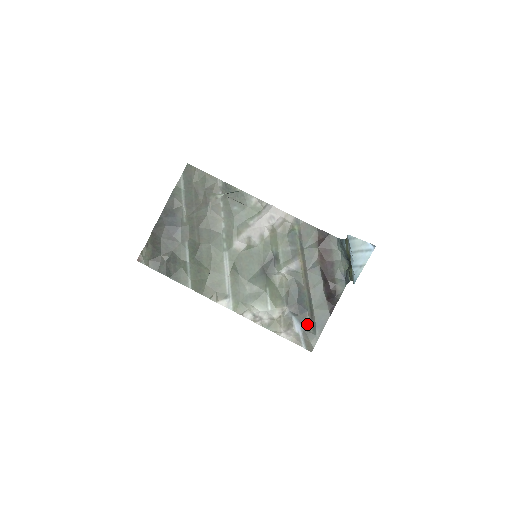
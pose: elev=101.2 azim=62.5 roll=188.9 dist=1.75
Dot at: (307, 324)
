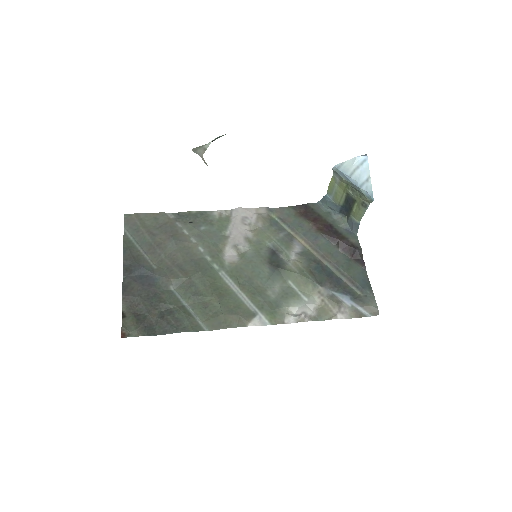
Dot at: (352, 292)
